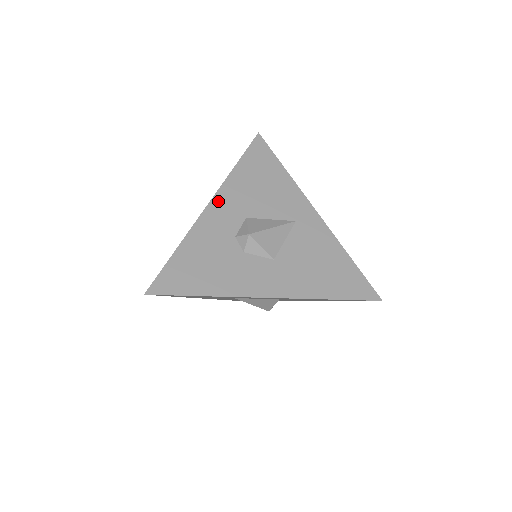
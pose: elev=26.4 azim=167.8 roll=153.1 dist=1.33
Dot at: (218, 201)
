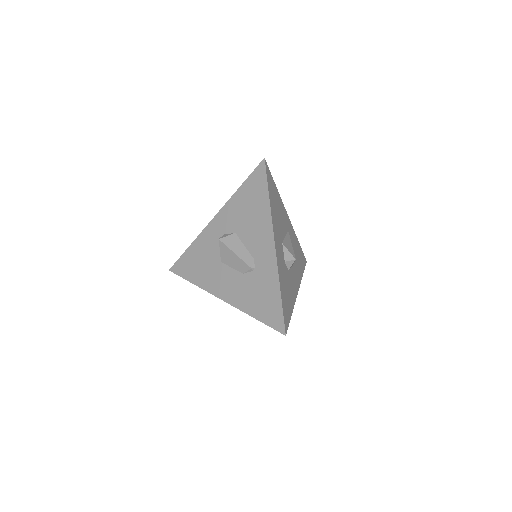
Dot at: (276, 238)
